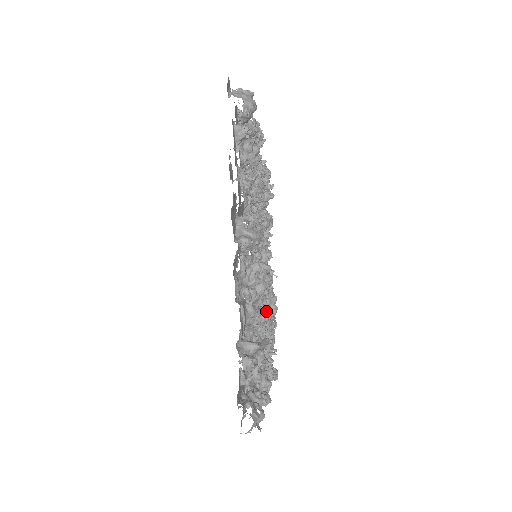
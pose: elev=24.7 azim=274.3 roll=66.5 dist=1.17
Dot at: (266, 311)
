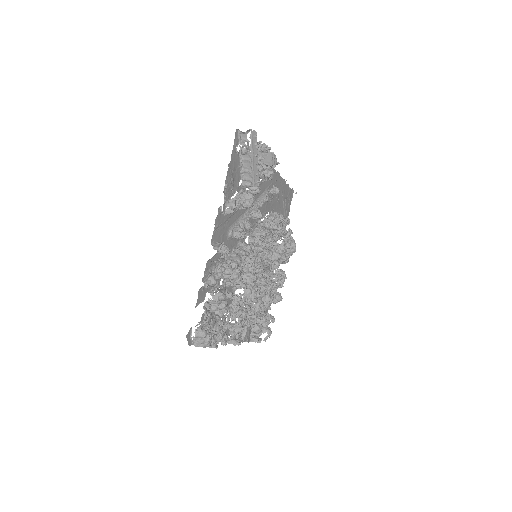
Dot at: occluded
